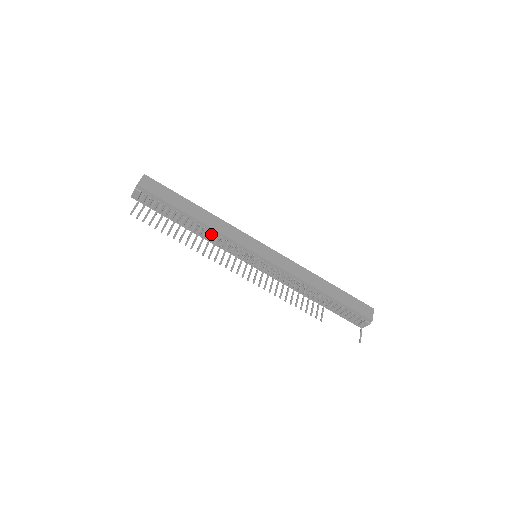
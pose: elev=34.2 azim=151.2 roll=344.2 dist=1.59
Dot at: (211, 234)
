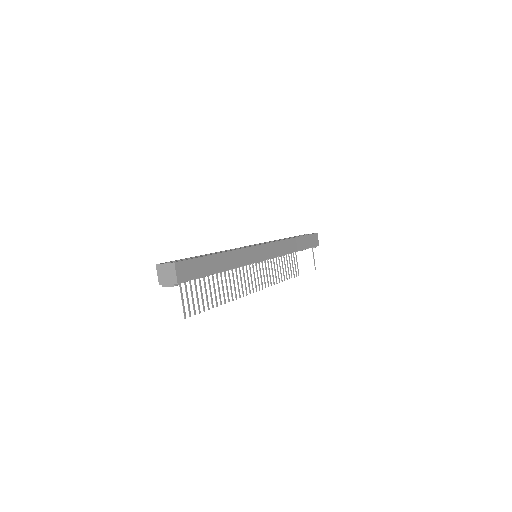
Dot at: (232, 270)
